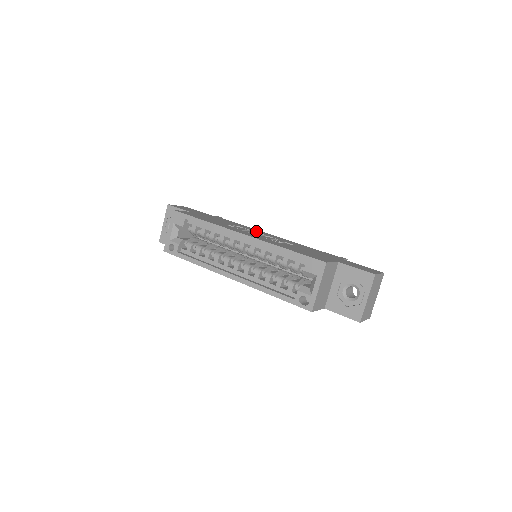
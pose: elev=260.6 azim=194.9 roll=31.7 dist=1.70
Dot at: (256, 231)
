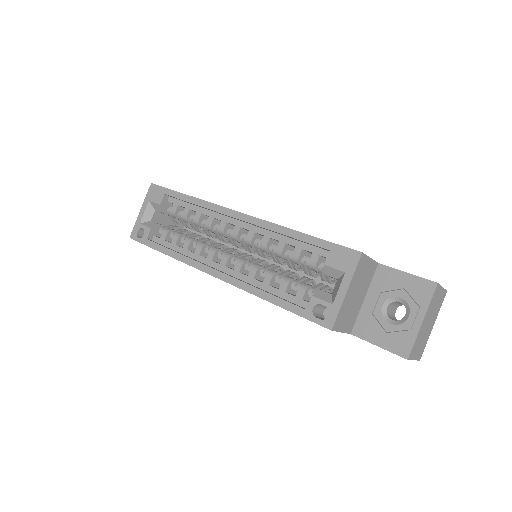
Dot at: occluded
